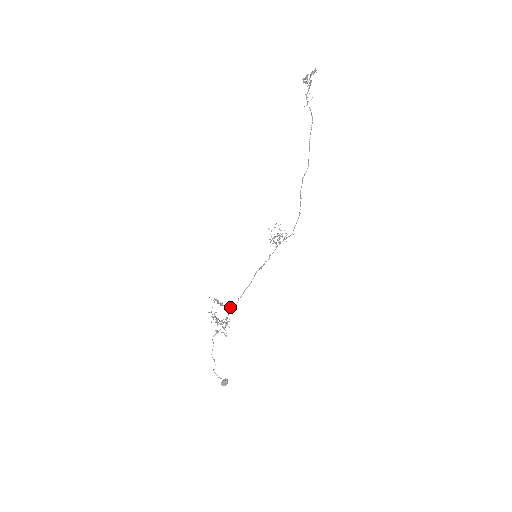
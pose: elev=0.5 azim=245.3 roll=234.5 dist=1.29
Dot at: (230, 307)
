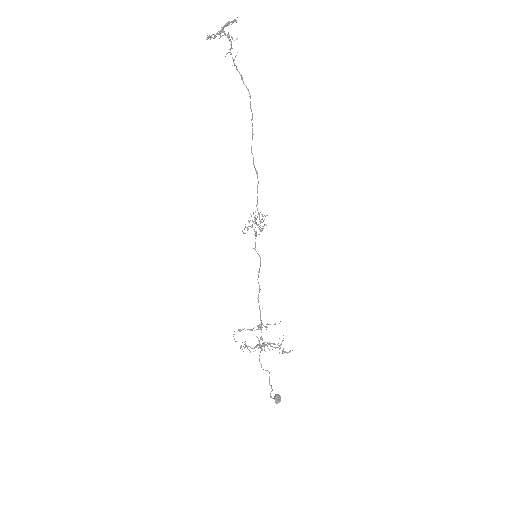
Dot at: occluded
